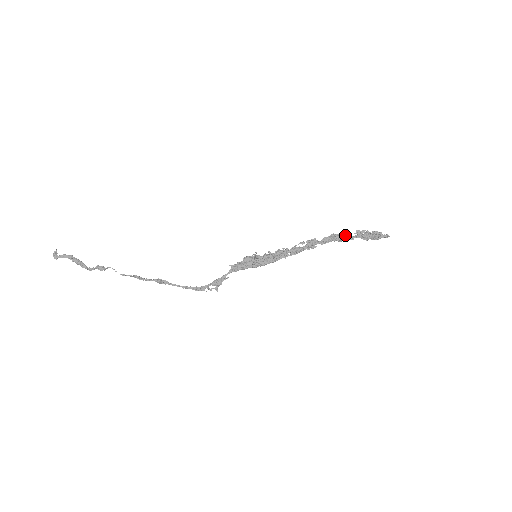
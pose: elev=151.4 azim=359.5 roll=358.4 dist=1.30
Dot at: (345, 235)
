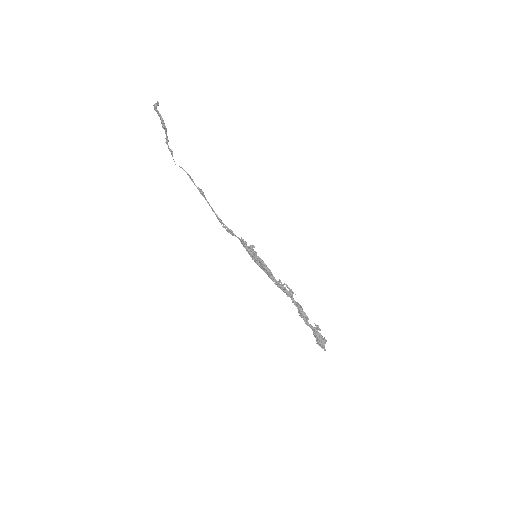
Dot at: (307, 319)
